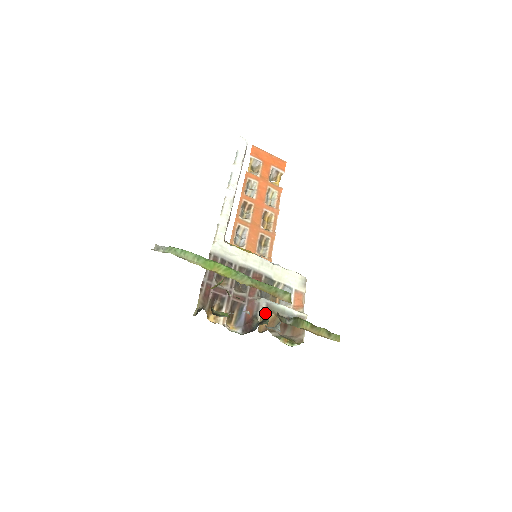
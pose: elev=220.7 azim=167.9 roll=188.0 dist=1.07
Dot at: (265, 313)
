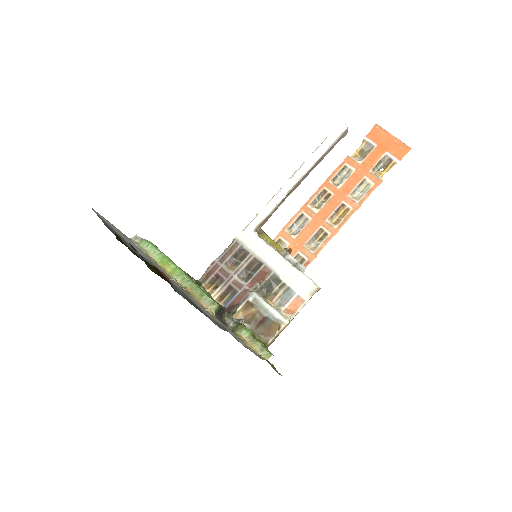
Dot at: (247, 306)
